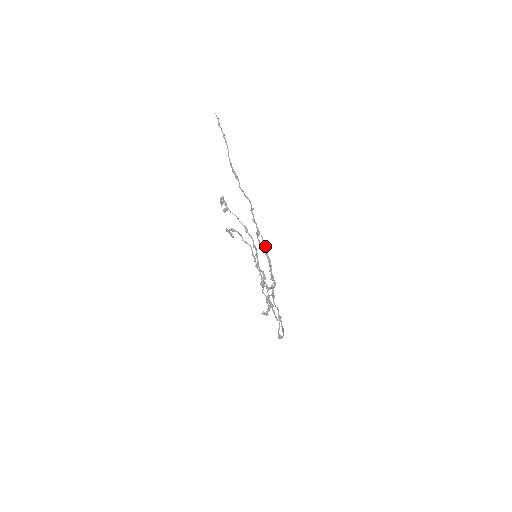
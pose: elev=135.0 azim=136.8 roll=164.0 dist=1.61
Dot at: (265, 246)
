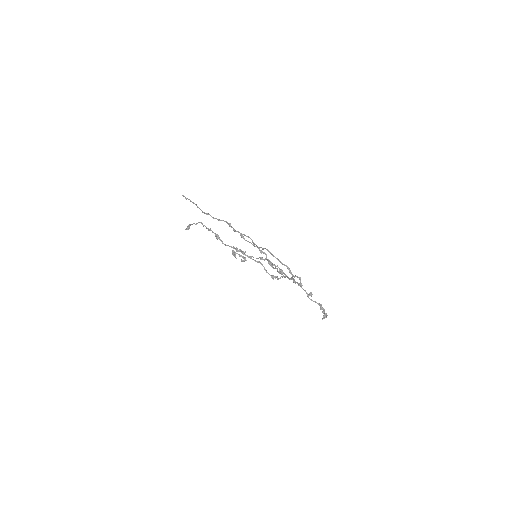
Dot at: occluded
